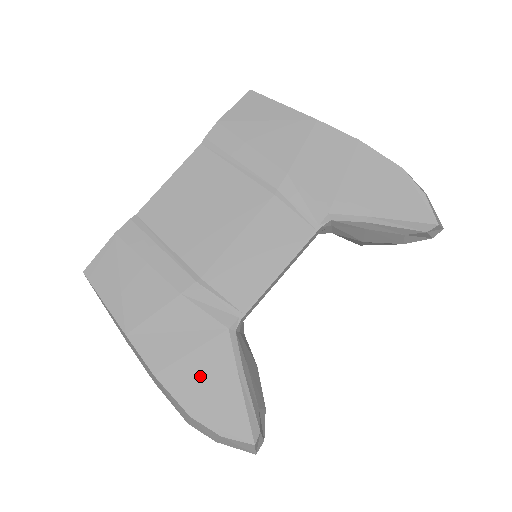
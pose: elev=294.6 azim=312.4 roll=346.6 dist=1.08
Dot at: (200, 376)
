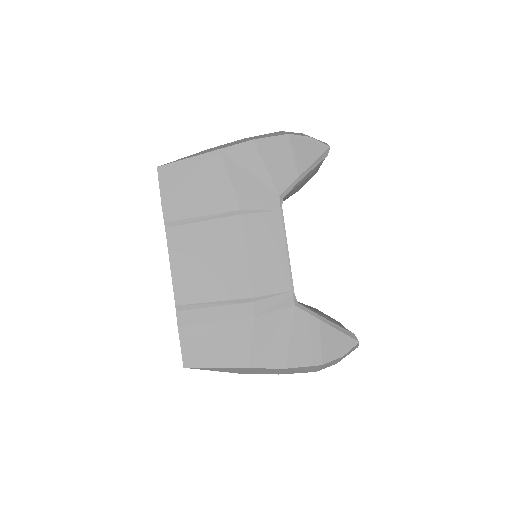
Dot at: (306, 342)
